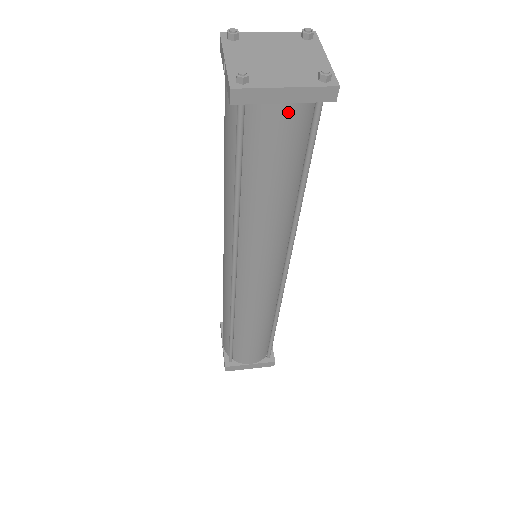
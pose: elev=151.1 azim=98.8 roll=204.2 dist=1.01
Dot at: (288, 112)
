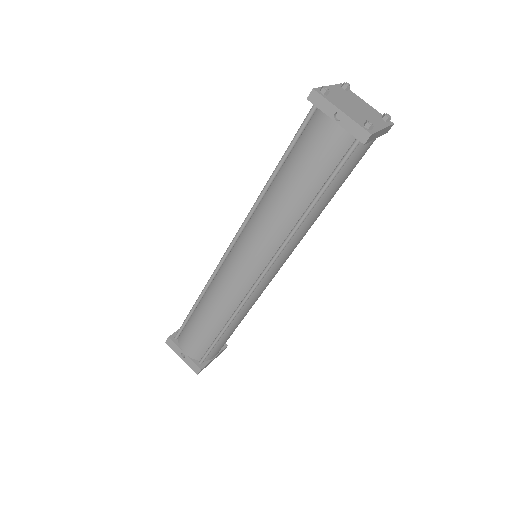
Dot at: (372, 143)
